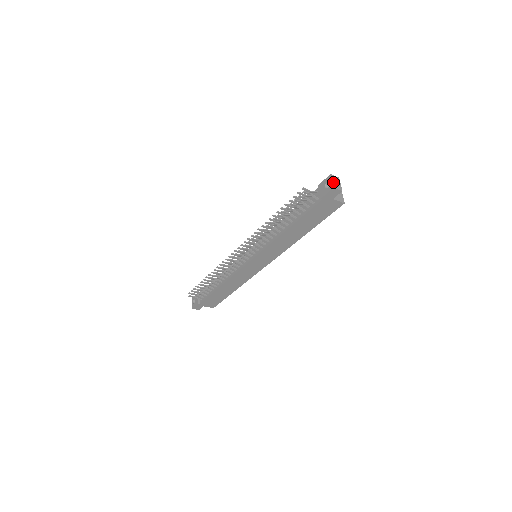
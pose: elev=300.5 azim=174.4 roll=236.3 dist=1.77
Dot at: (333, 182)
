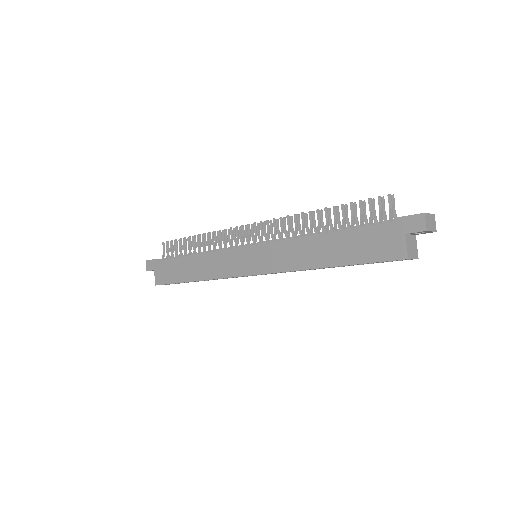
Dot at: (429, 215)
